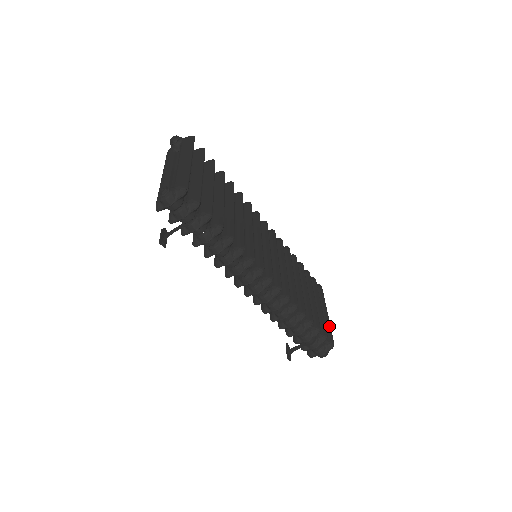
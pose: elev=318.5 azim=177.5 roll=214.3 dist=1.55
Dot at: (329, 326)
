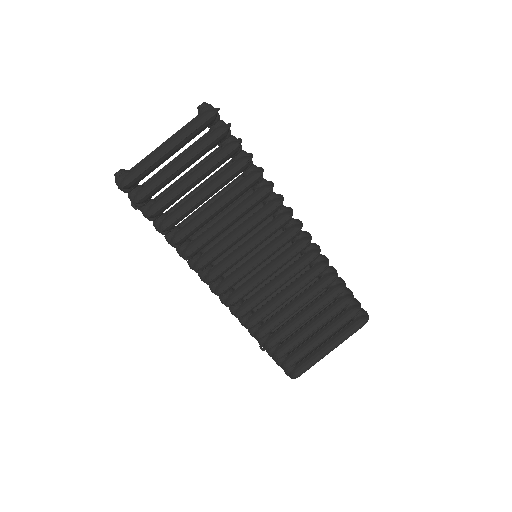
Dot at: (314, 361)
